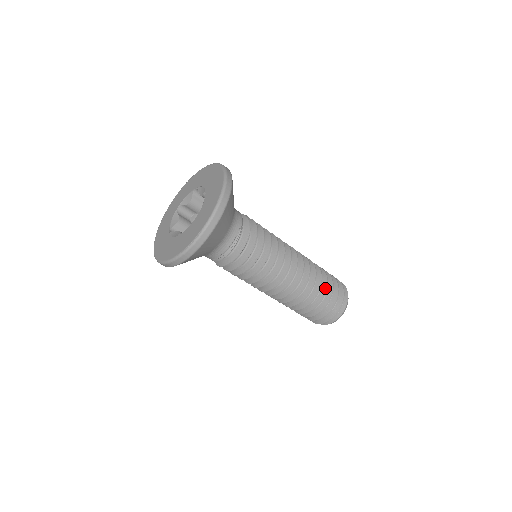
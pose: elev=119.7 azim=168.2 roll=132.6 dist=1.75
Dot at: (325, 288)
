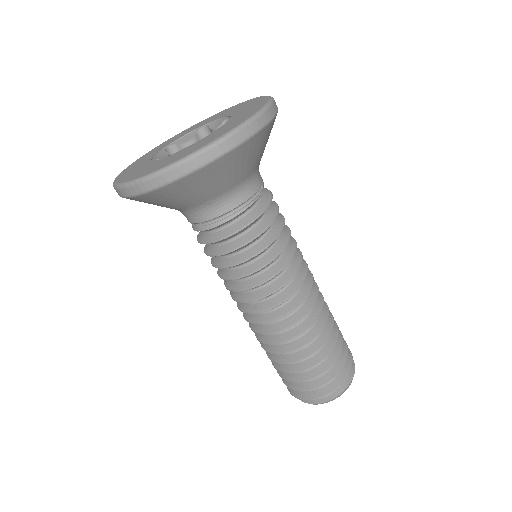
Dot at: (336, 335)
